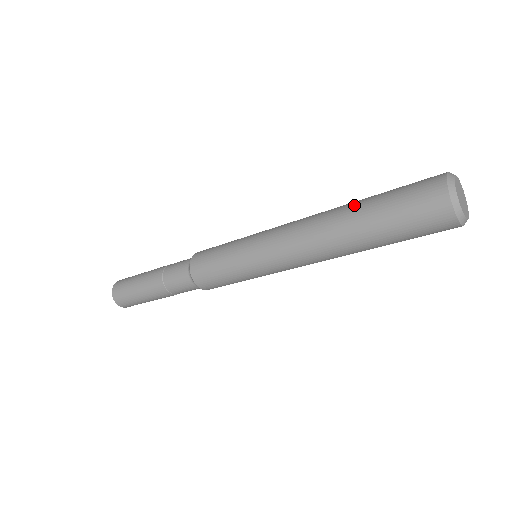
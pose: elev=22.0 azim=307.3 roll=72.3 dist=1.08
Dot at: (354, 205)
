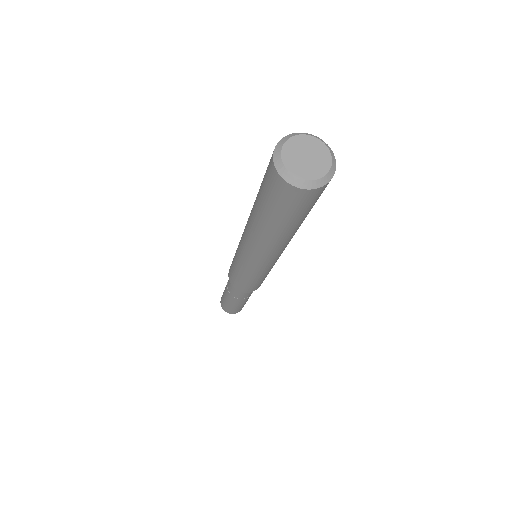
Dot at: occluded
